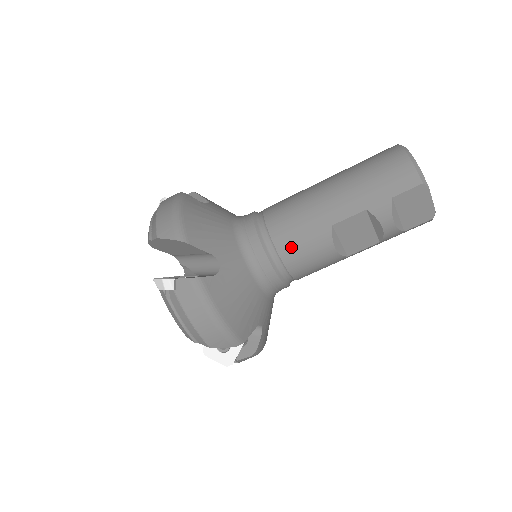
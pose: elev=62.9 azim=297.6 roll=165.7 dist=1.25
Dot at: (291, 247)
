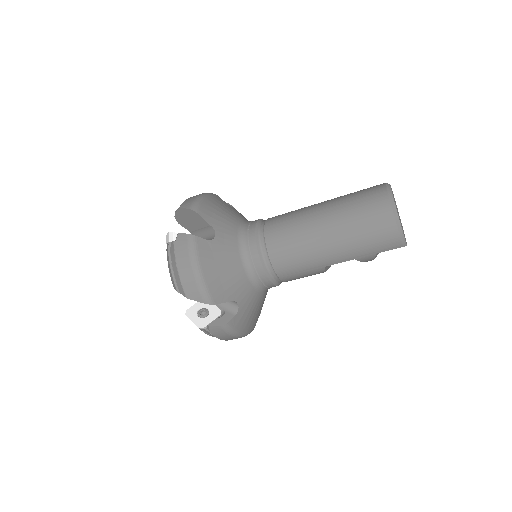
Dot at: (291, 276)
